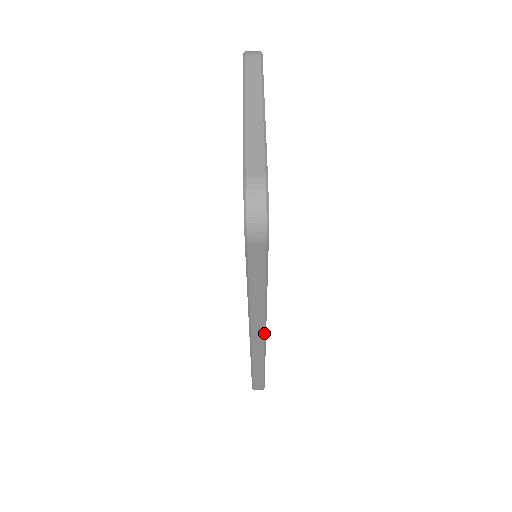
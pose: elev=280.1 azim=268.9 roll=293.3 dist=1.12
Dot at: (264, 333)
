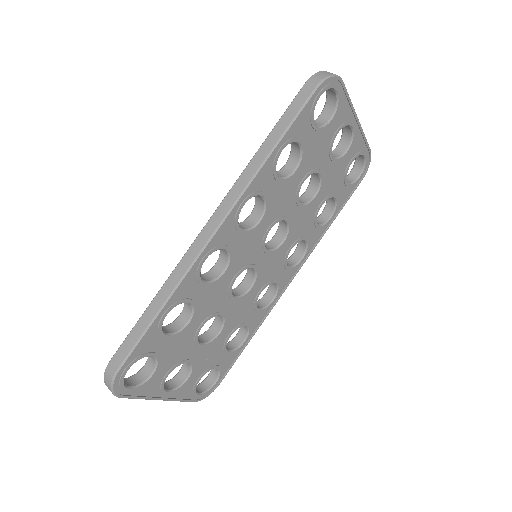
Dot at: (225, 216)
